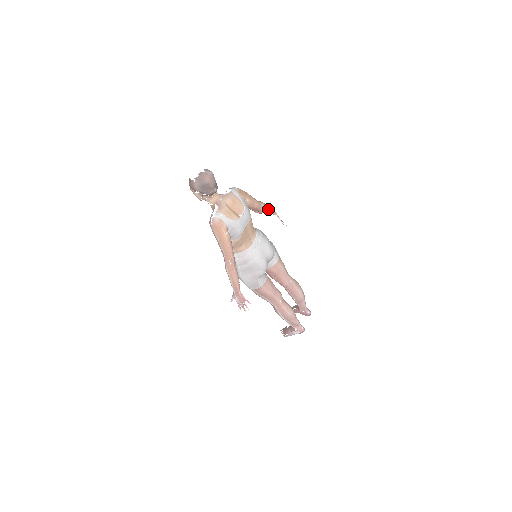
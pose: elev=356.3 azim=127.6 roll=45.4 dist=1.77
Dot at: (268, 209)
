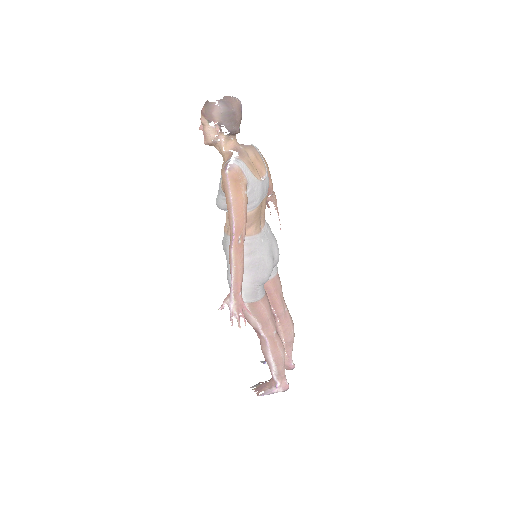
Dot at: (276, 200)
